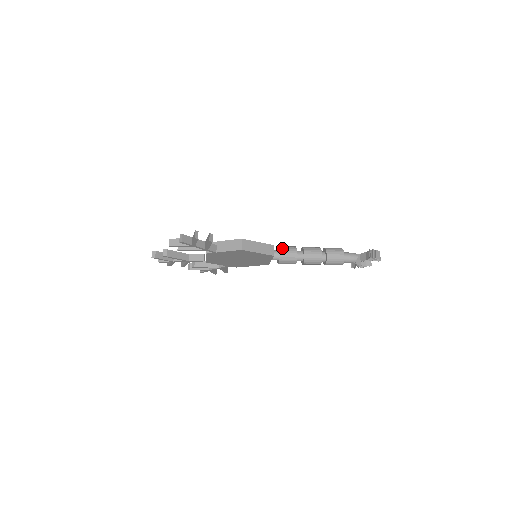
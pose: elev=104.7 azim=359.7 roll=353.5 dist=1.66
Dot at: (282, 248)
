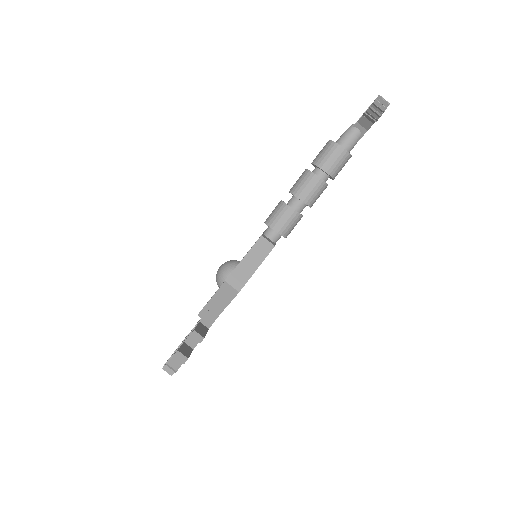
Dot at: (271, 222)
